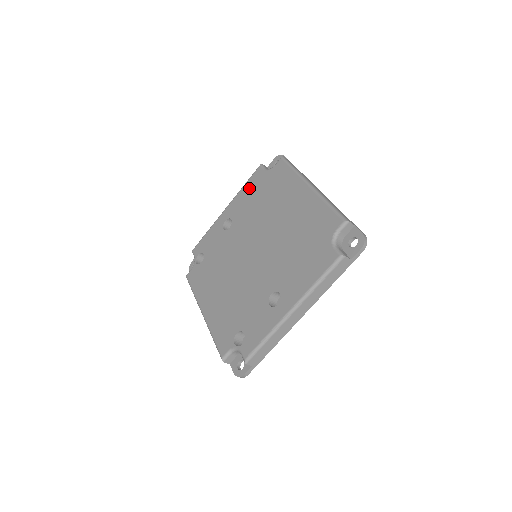
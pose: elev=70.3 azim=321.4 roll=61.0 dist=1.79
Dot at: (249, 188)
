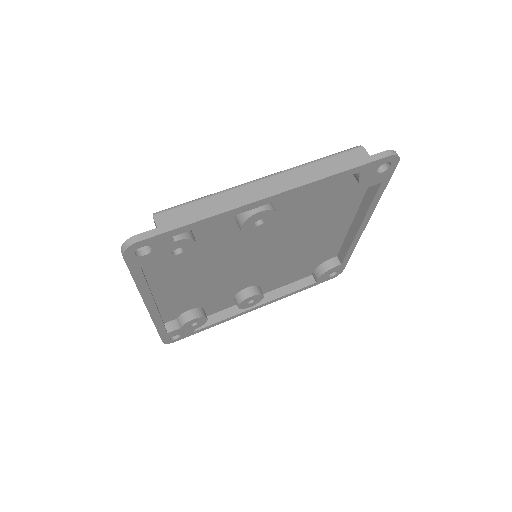
Dot at: occluded
